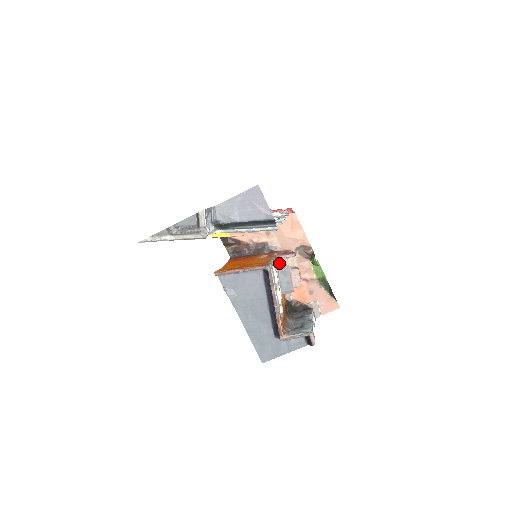
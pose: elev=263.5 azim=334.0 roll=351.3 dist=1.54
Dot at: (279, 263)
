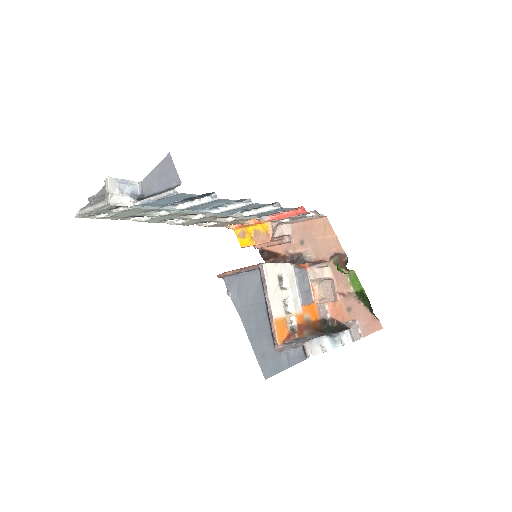
Dot at: (298, 269)
